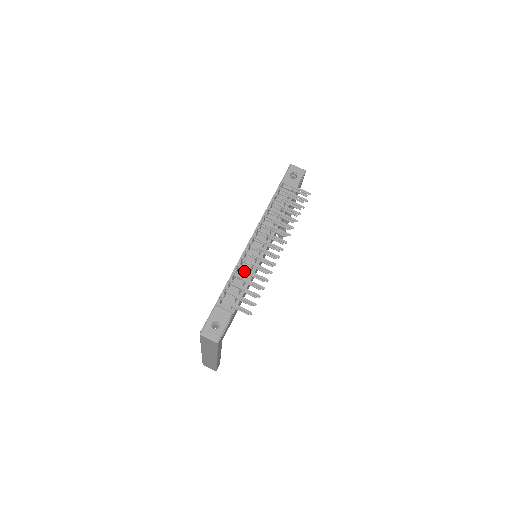
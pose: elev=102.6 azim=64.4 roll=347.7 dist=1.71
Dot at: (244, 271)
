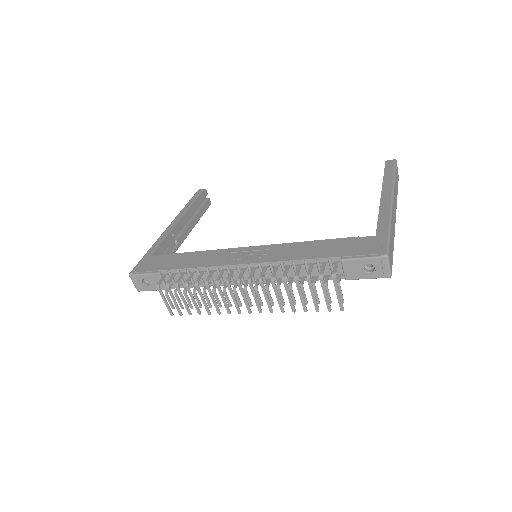
Dot at: occluded
